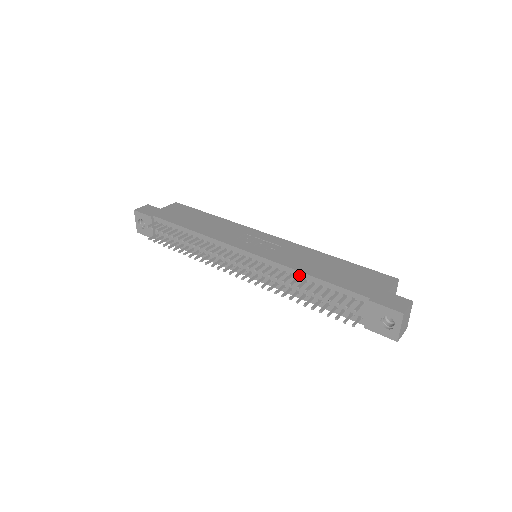
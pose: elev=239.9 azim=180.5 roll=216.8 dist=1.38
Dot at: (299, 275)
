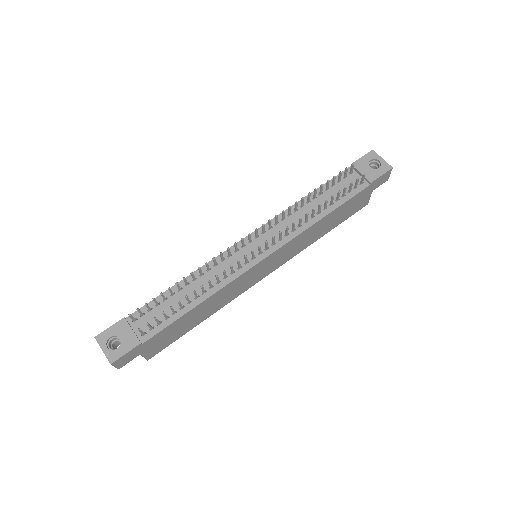
Dot at: (300, 204)
